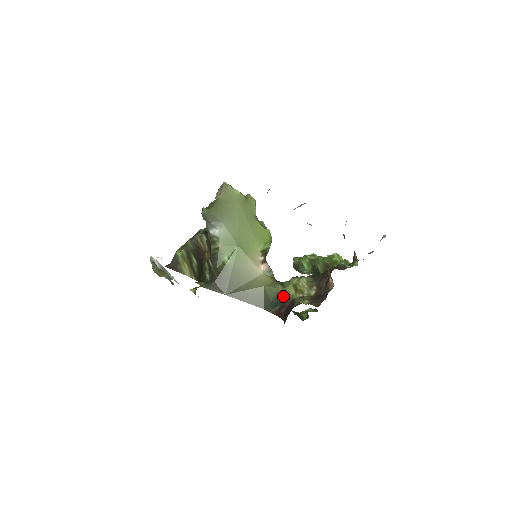
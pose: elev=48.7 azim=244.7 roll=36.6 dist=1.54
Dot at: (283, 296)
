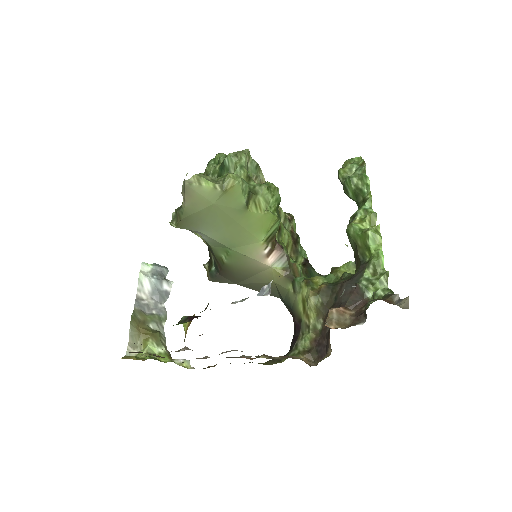
Dot at: (293, 304)
